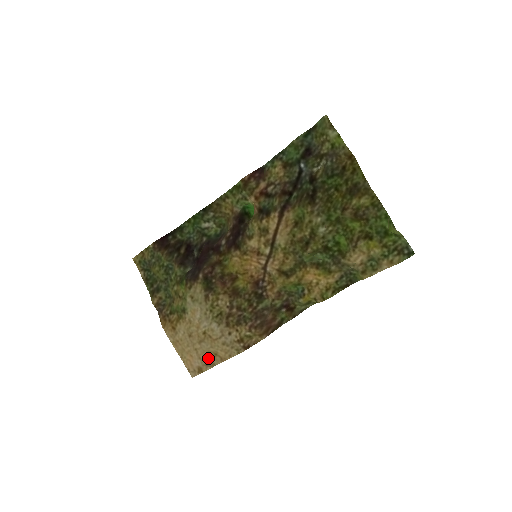
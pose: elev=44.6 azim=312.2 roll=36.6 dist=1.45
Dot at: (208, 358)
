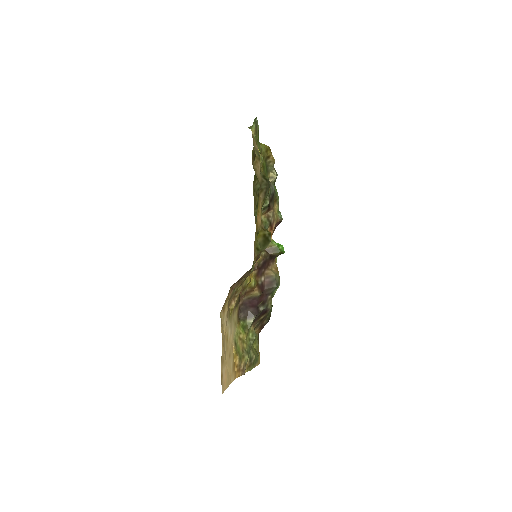
Dot at: (224, 357)
